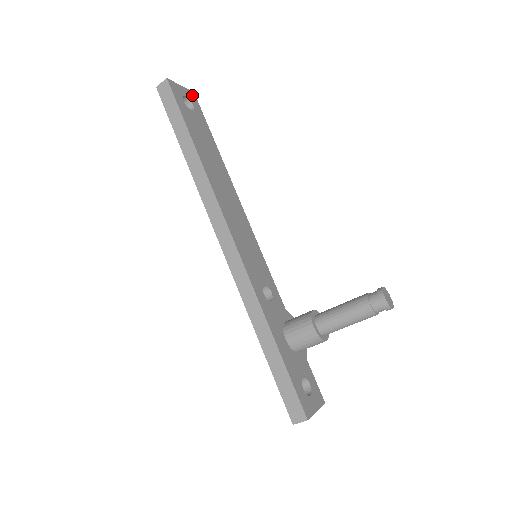
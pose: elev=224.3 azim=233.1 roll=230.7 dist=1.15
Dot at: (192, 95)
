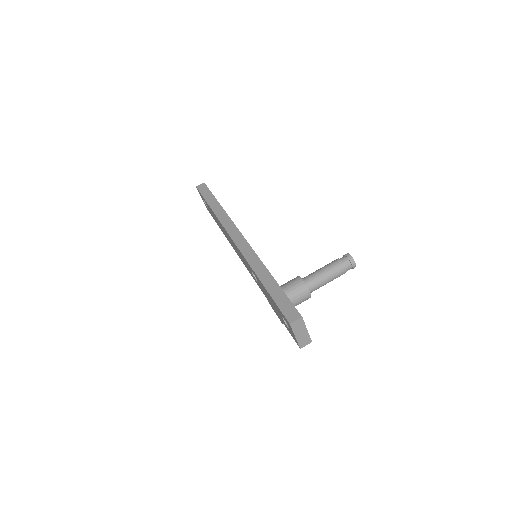
Dot at: occluded
